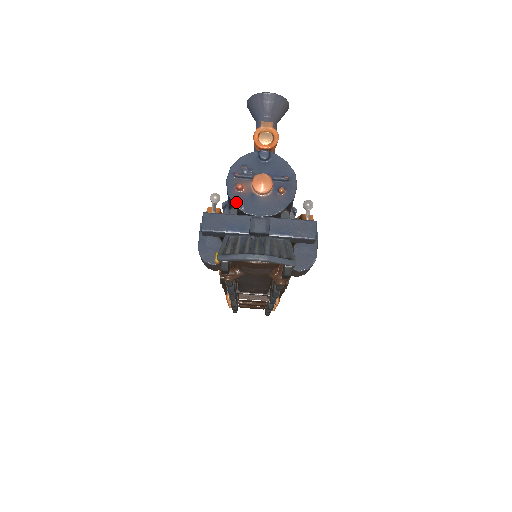
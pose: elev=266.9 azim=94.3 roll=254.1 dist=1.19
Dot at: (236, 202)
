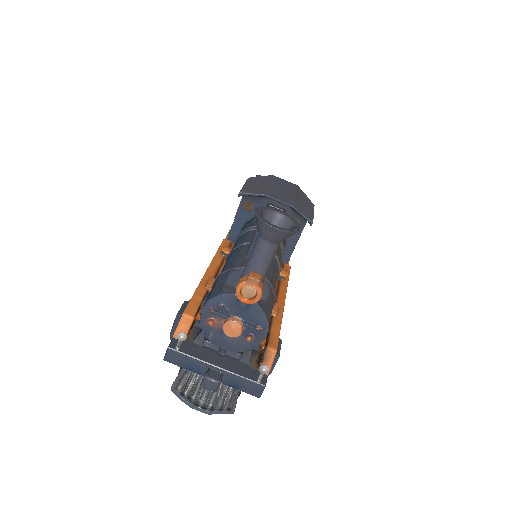
Dot at: (205, 331)
